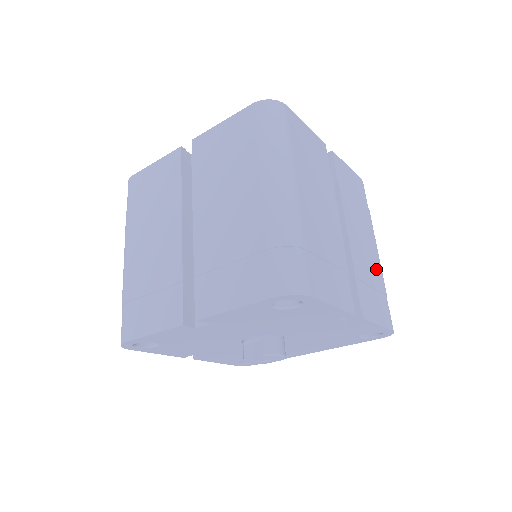
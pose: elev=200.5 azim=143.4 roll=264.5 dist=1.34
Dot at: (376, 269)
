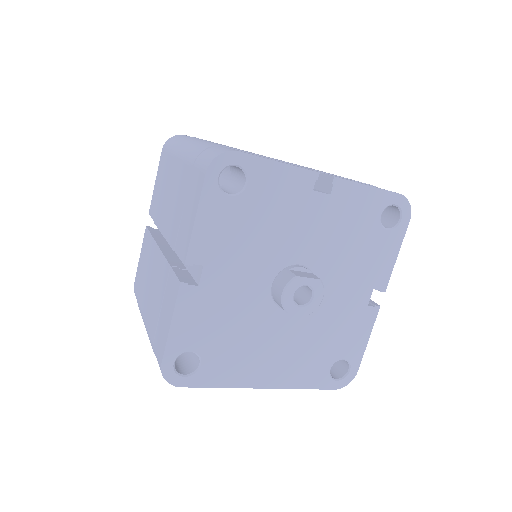
Dot at: occluded
